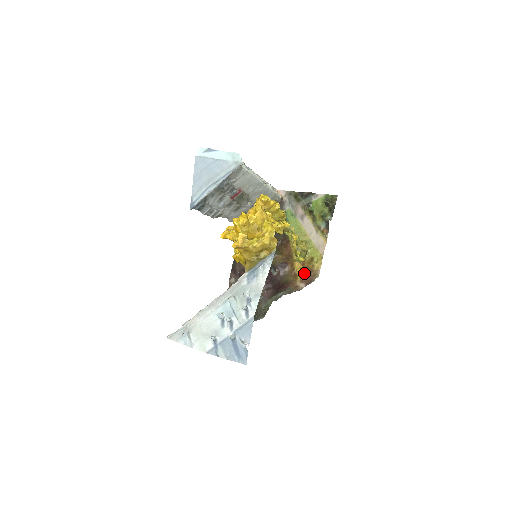
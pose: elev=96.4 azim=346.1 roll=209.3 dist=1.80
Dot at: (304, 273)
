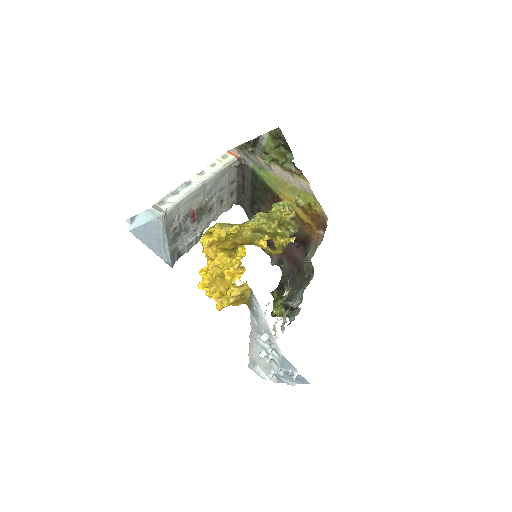
Dot at: (314, 221)
